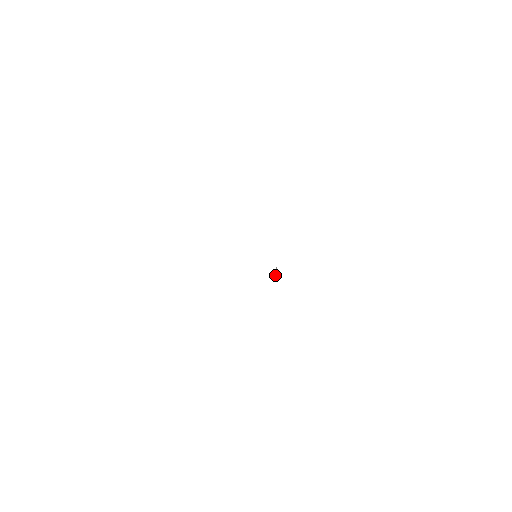
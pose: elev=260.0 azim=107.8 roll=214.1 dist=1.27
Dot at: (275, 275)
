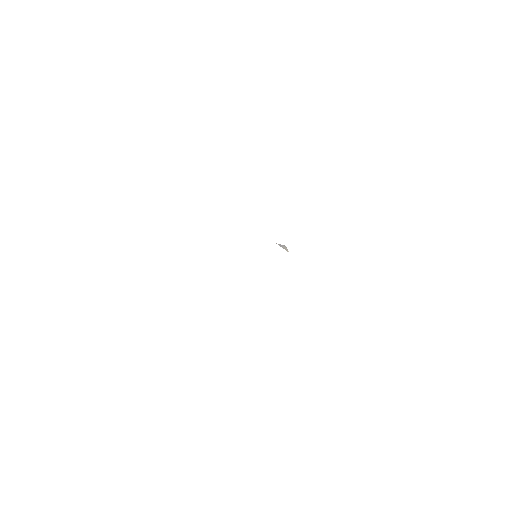
Dot at: occluded
